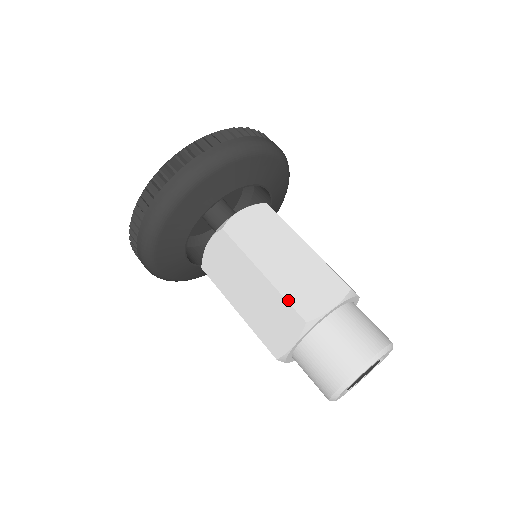
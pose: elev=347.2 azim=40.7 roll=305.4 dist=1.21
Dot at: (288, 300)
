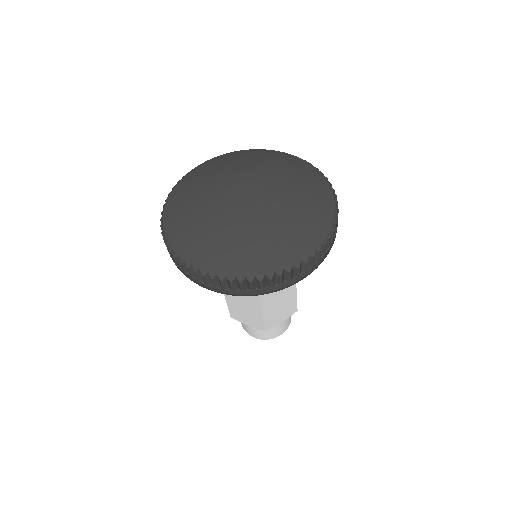
Dot at: (265, 322)
